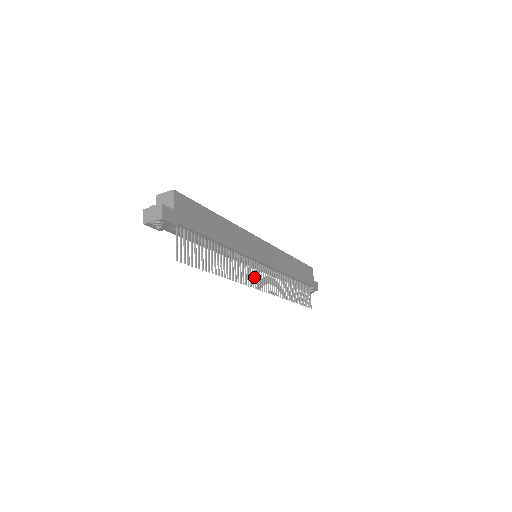
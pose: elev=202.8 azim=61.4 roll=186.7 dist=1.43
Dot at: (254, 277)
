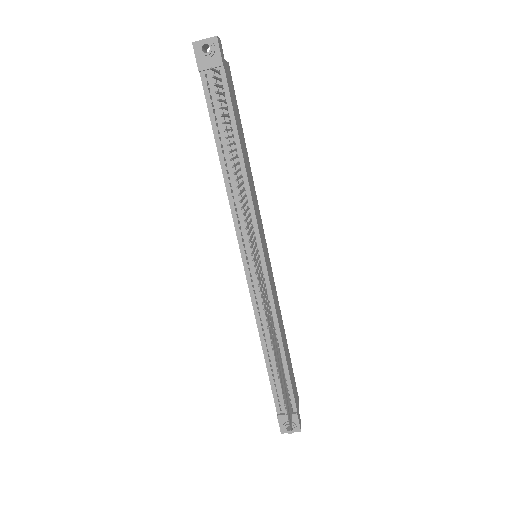
Dot at: (253, 249)
